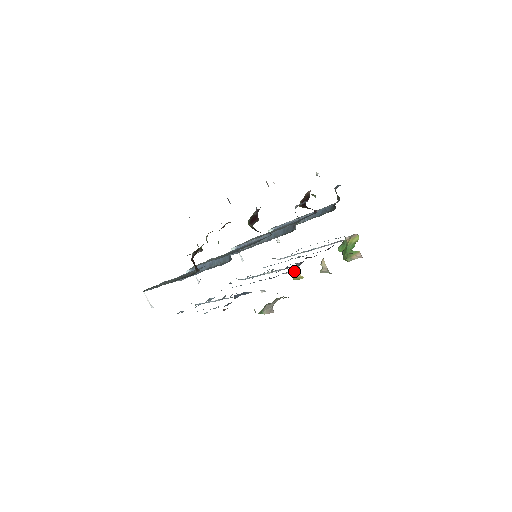
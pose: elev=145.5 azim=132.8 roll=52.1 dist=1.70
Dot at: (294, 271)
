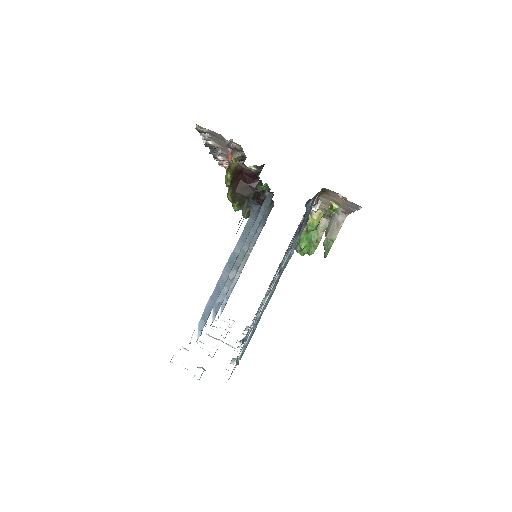
Dot at: (310, 214)
